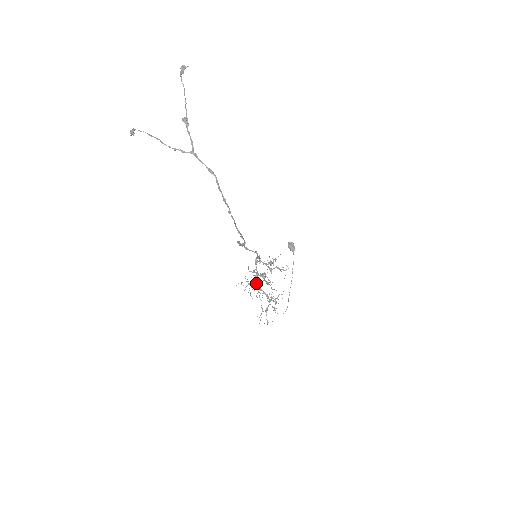
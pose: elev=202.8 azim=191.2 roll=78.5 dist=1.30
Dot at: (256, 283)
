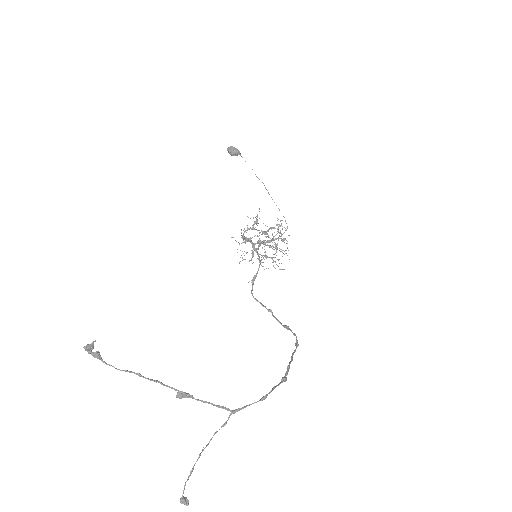
Dot at: (257, 249)
